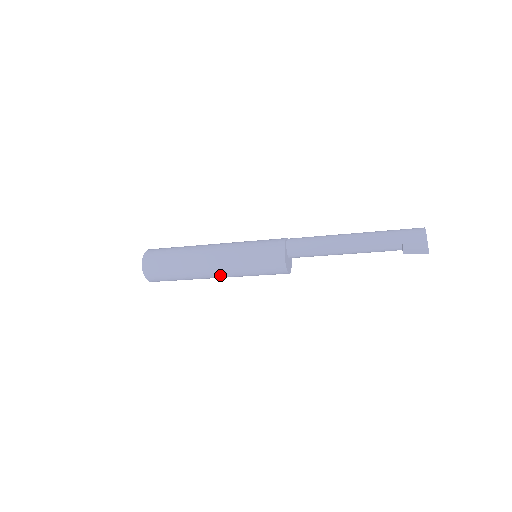
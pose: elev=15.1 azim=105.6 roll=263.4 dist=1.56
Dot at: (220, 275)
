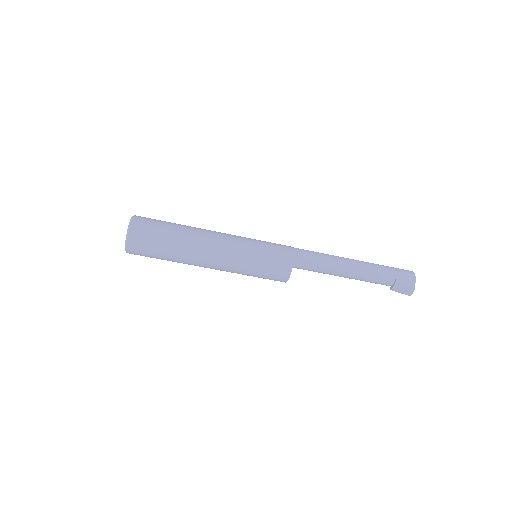
Dot at: (216, 268)
